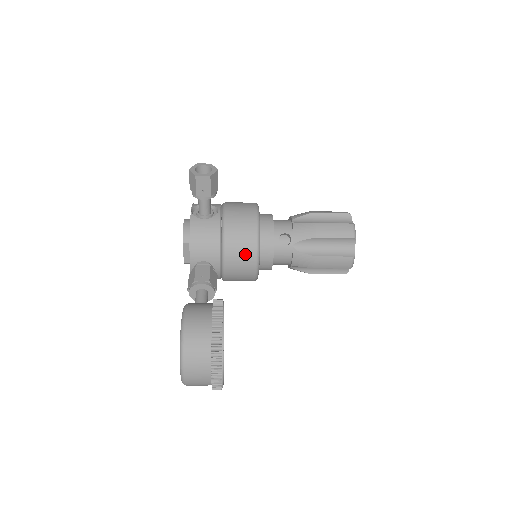
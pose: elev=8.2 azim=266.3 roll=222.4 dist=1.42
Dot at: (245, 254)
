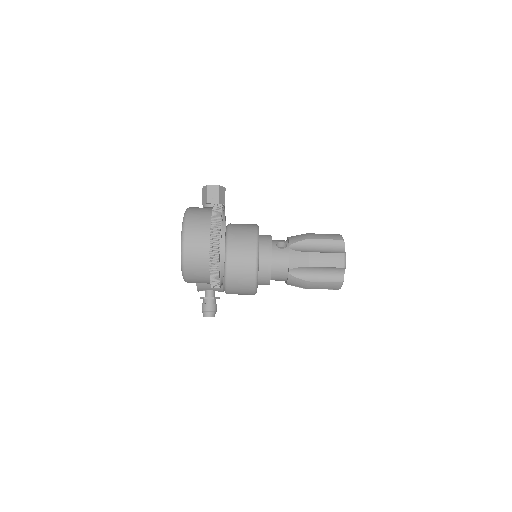
Dot at: (246, 243)
